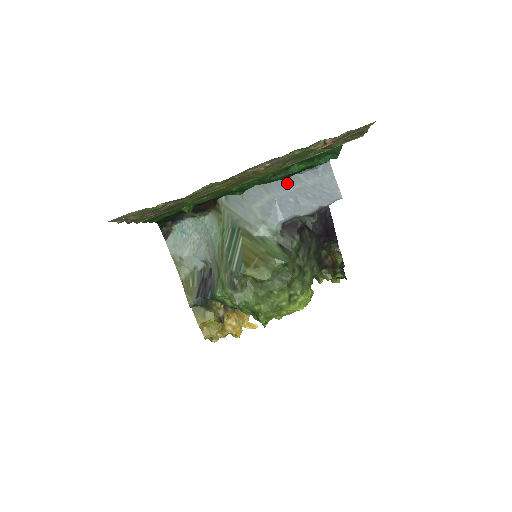
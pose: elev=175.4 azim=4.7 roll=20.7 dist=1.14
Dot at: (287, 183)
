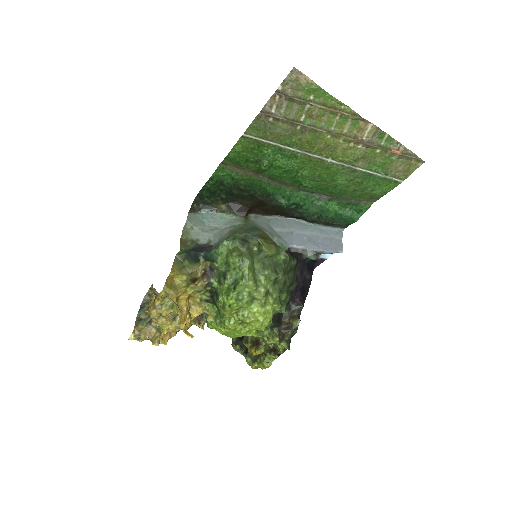
Dot at: (307, 228)
